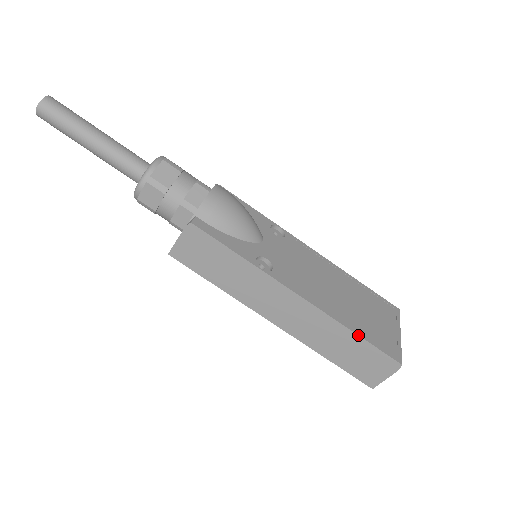
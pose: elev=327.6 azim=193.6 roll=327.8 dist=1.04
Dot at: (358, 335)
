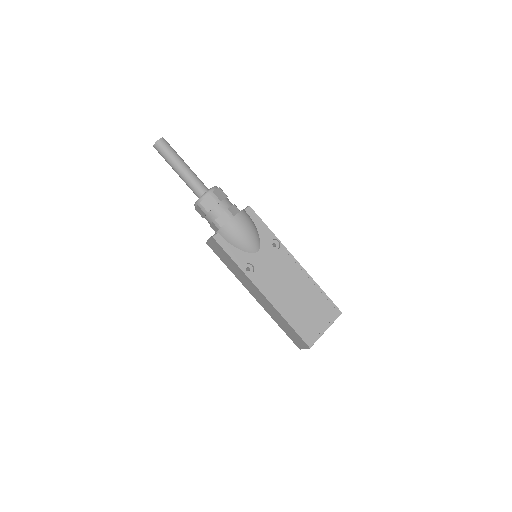
Dot at: (289, 324)
